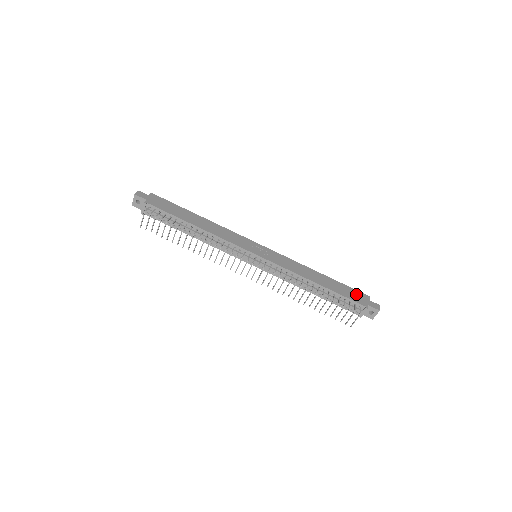
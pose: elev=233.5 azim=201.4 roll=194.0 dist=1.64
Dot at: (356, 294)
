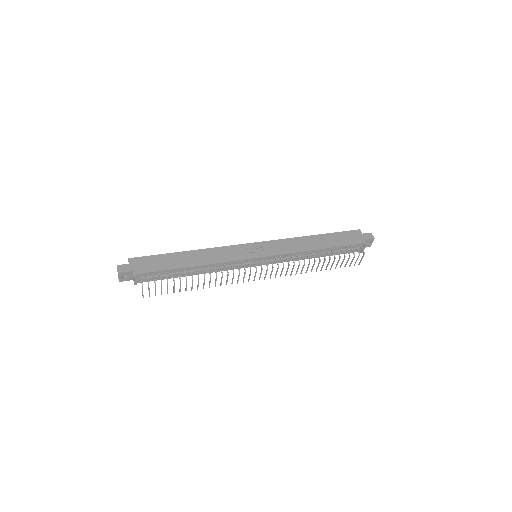
Dot at: (350, 236)
